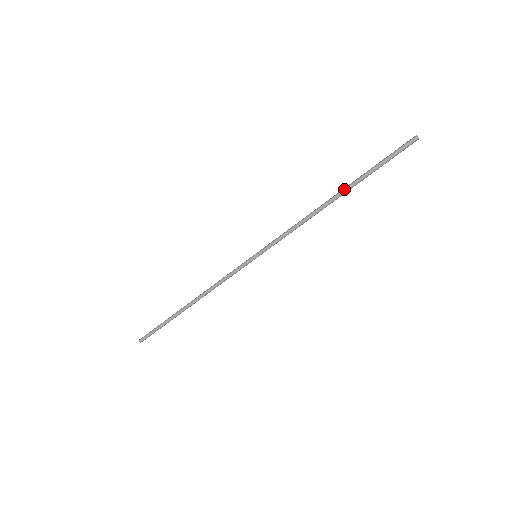
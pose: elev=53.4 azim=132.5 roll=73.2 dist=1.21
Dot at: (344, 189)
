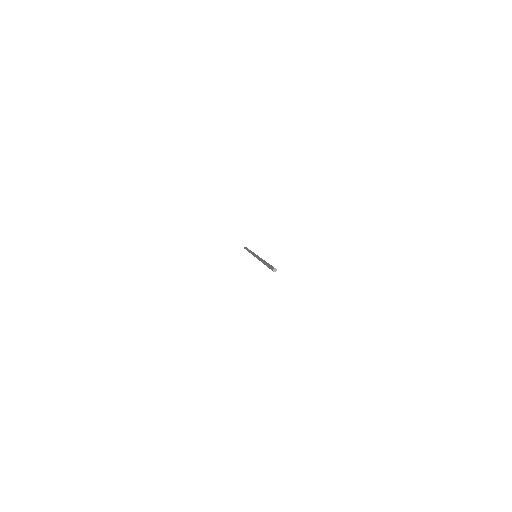
Dot at: occluded
